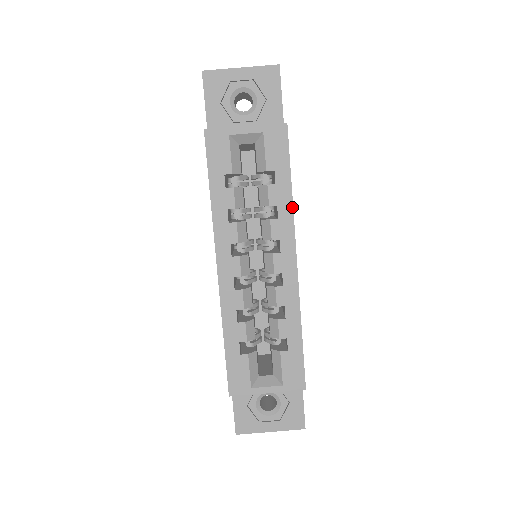
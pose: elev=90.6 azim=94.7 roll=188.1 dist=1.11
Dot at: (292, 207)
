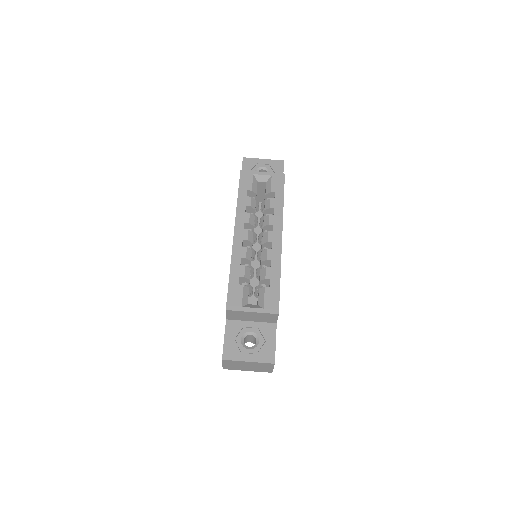
Dot at: occluded
